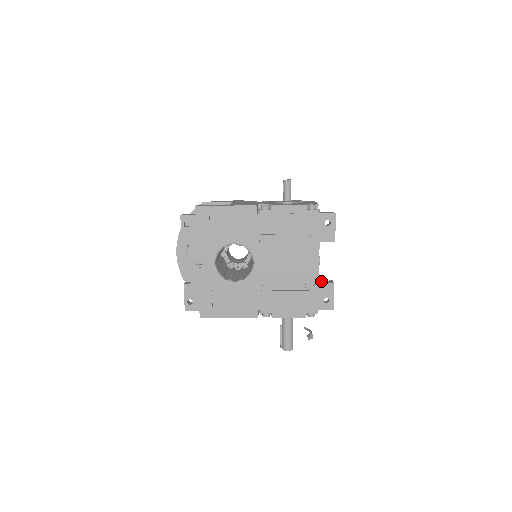
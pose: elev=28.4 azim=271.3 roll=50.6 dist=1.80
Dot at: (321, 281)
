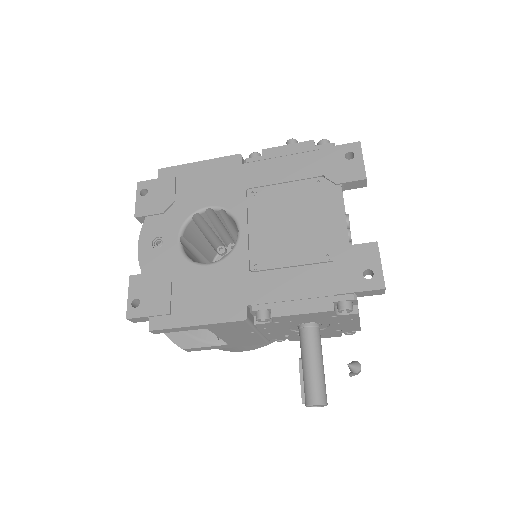
Dot at: occluded
